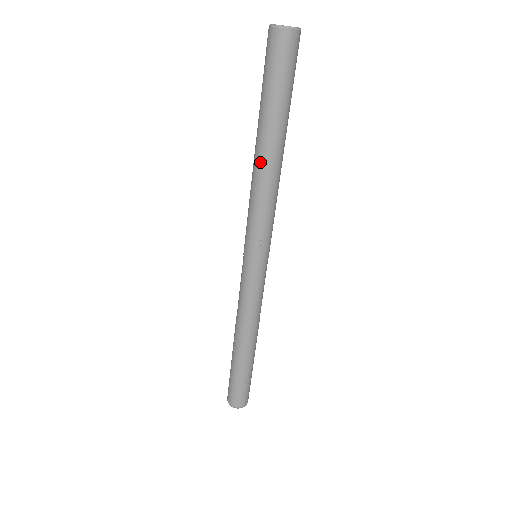
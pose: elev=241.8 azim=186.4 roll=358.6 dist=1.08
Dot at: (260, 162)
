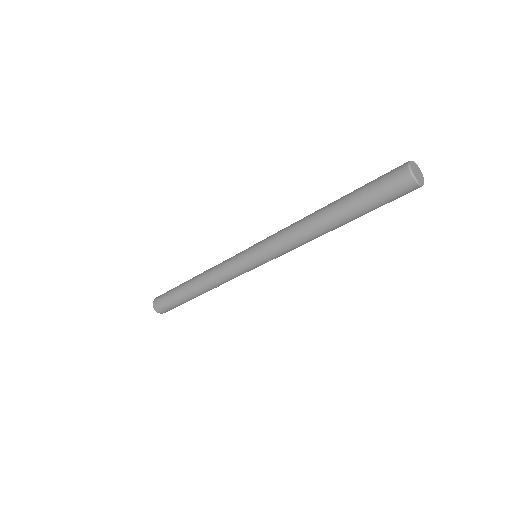
Dot at: (320, 229)
